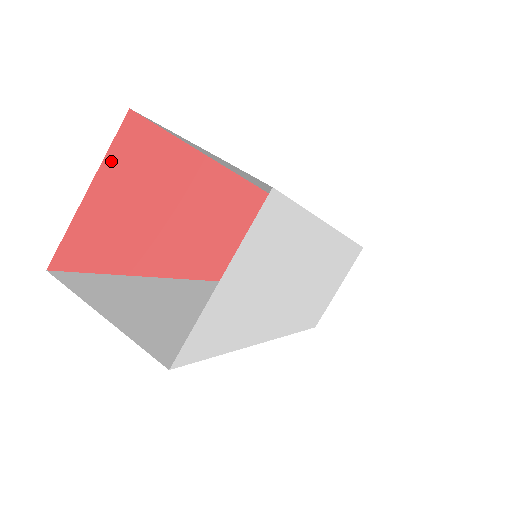
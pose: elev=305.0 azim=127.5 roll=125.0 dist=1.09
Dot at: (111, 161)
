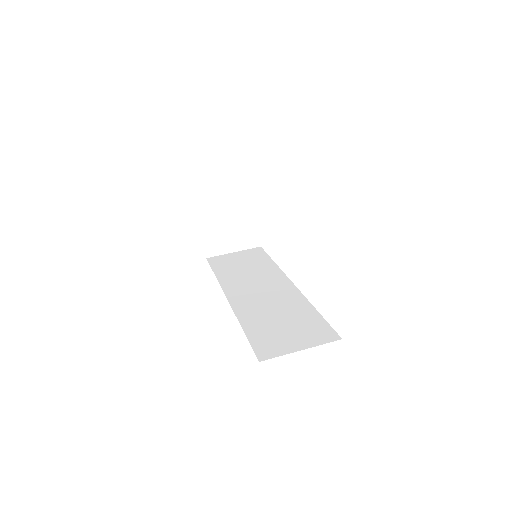
Dot at: occluded
